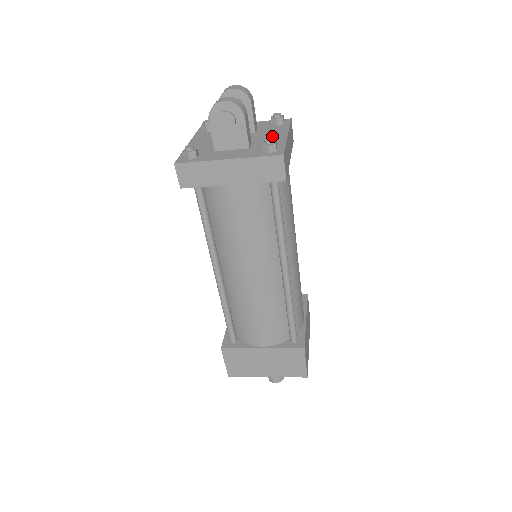
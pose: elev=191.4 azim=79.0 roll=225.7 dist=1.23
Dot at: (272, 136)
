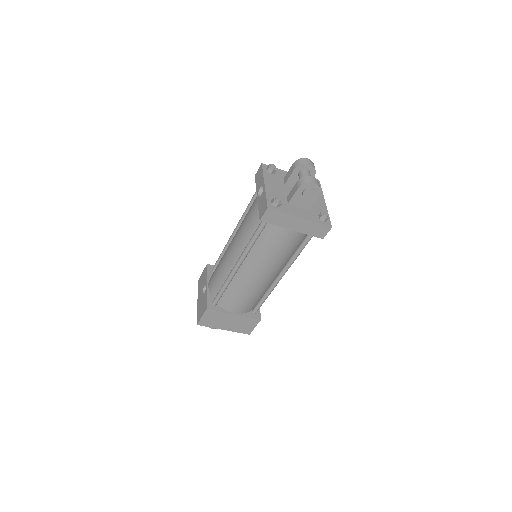
Dot at: (317, 201)
